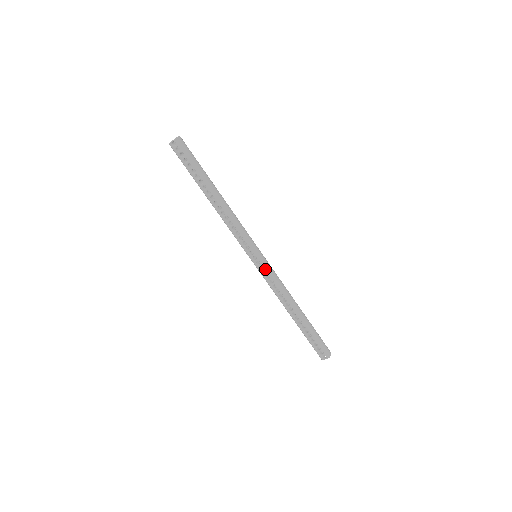
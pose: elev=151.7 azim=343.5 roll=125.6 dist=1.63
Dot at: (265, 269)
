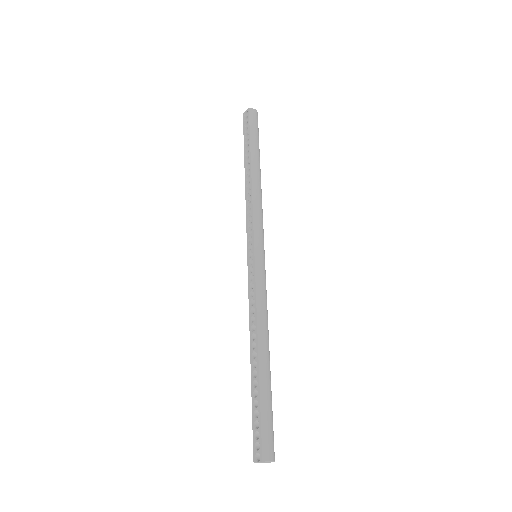
Dot at: (254, 272)
